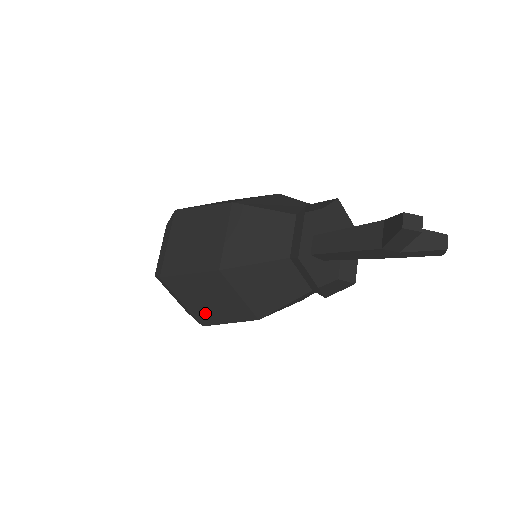
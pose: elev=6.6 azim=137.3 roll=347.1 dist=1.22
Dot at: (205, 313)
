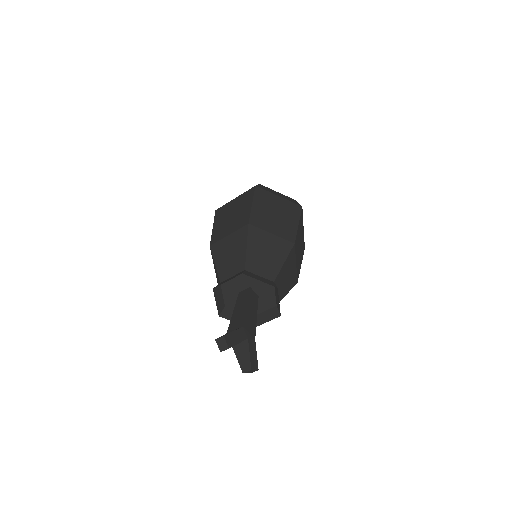
Dot at: occluded
